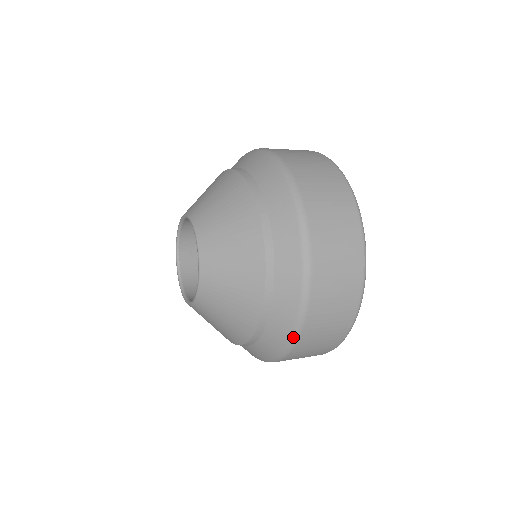
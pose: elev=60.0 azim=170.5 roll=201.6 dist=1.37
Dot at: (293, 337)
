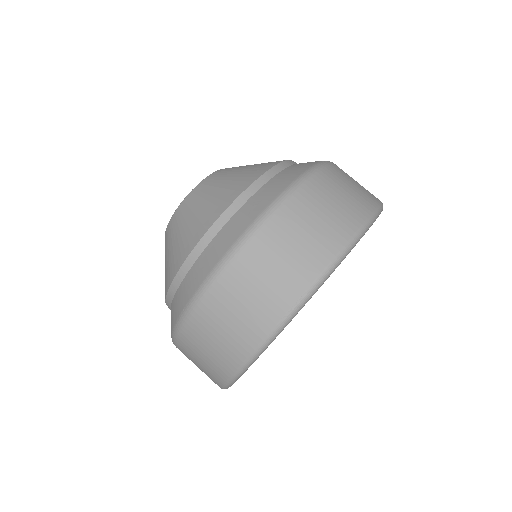
Dot at: (239, 241)
